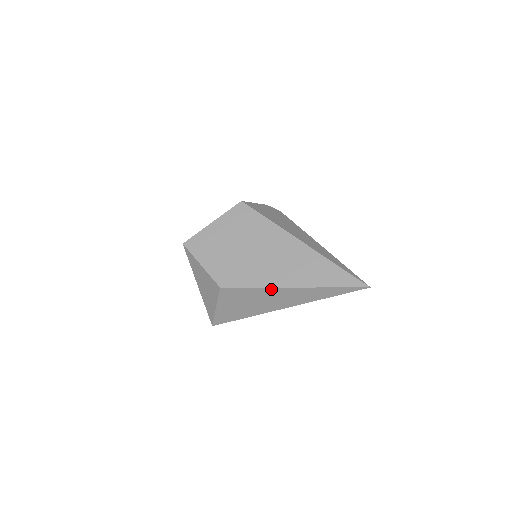
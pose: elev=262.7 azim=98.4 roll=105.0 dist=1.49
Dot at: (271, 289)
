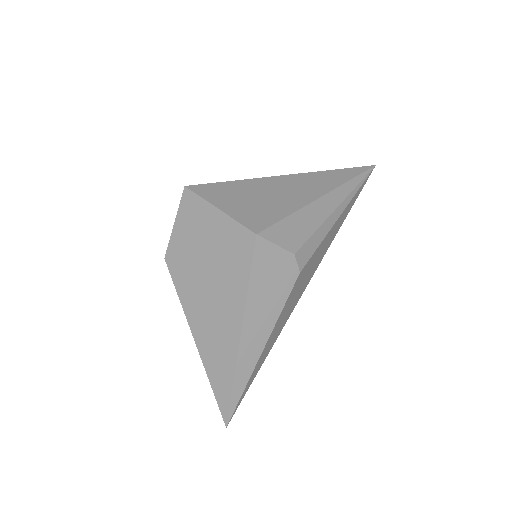
Dot at: (187, 316)
